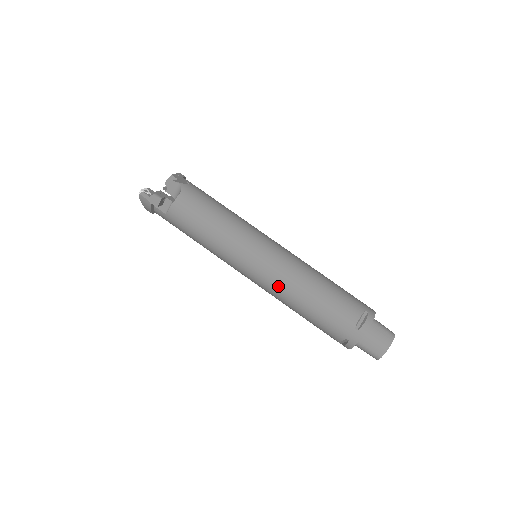
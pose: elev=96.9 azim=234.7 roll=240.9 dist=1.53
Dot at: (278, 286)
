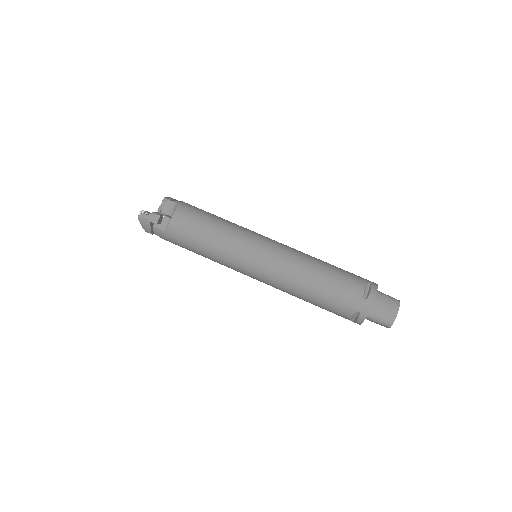
Dot at: (283, 275)
